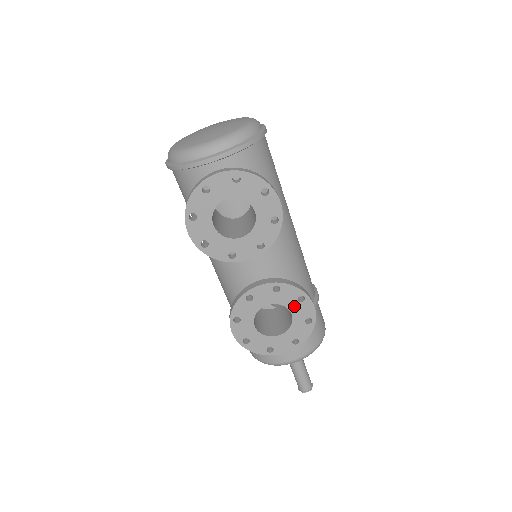
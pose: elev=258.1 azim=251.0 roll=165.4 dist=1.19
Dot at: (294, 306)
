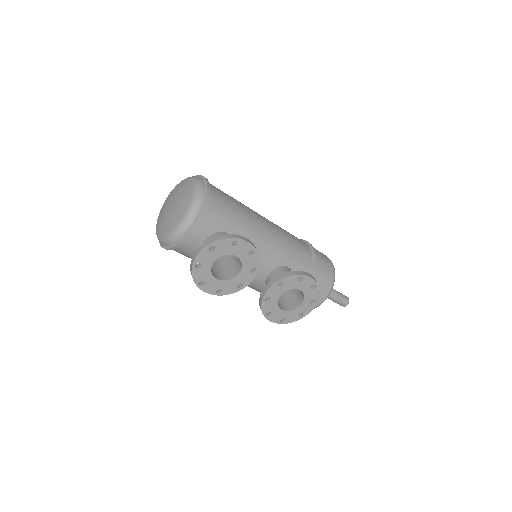
Dot at: (298, 285)
